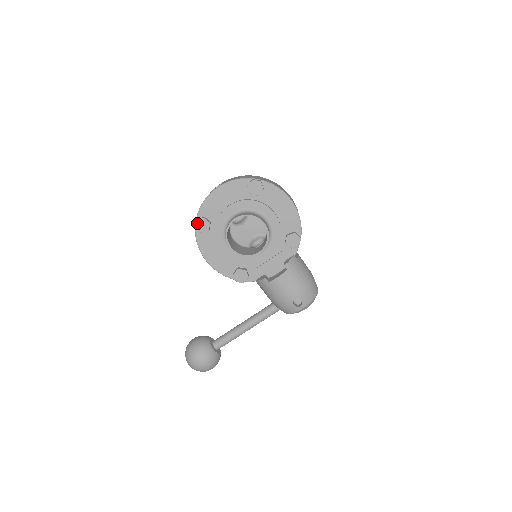
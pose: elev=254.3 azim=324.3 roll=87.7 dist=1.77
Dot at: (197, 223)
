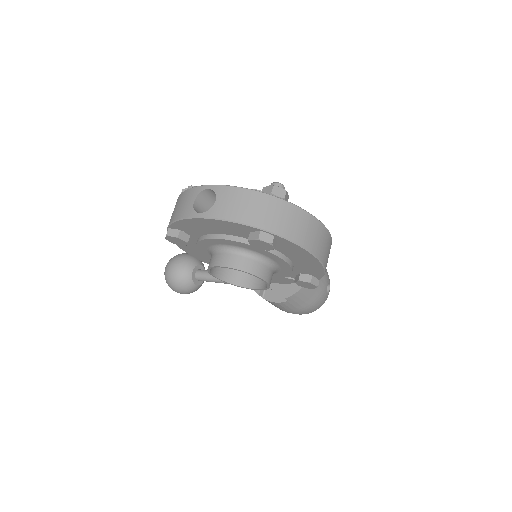
Dot at: (168, 237)
